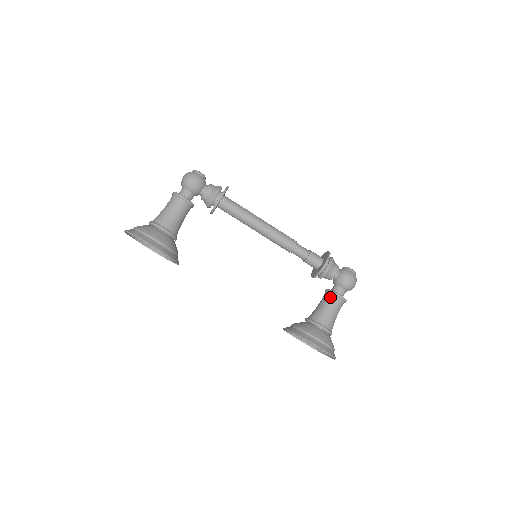
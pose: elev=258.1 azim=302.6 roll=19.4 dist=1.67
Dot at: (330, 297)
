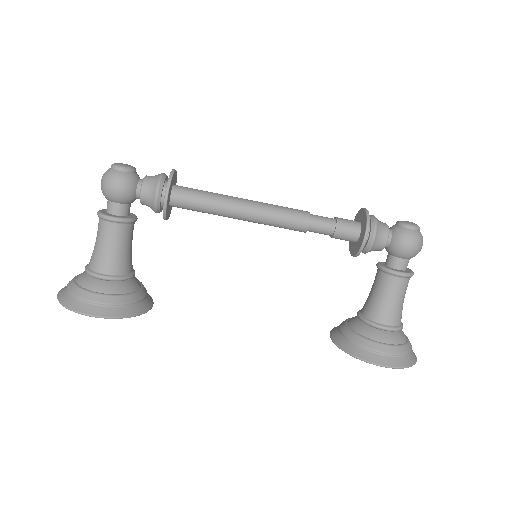
Dot at: (386, 279)
